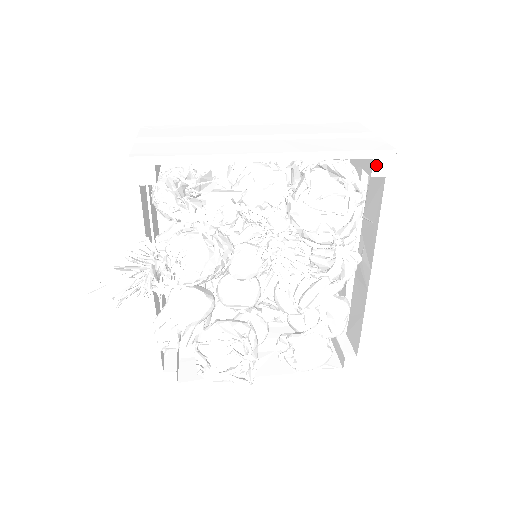
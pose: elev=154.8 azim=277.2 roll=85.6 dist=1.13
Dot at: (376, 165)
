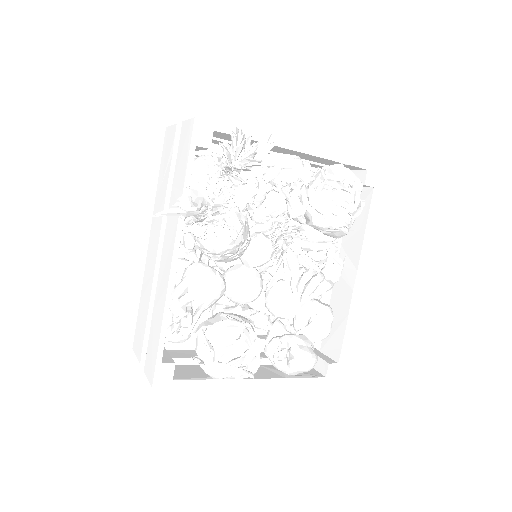
Dot at: (368, 176)
